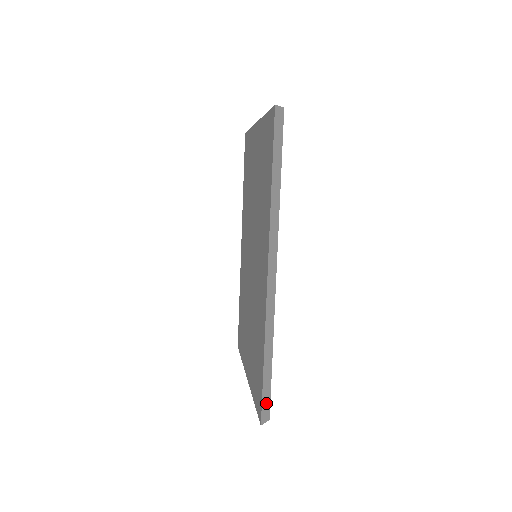
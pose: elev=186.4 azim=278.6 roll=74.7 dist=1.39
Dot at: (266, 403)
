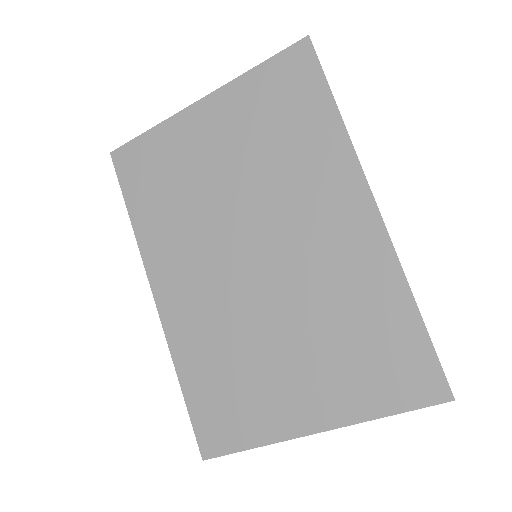
Dot at: (436, 372)
